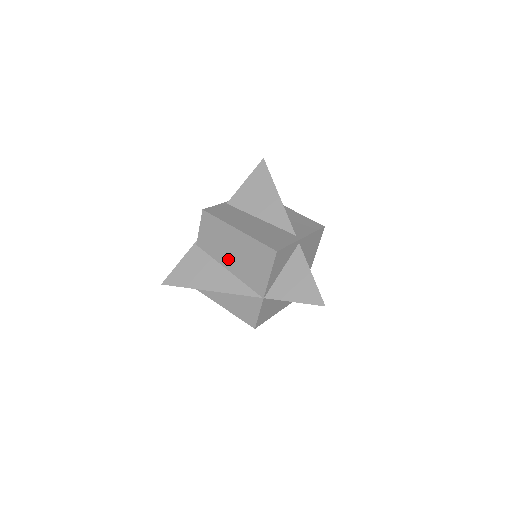
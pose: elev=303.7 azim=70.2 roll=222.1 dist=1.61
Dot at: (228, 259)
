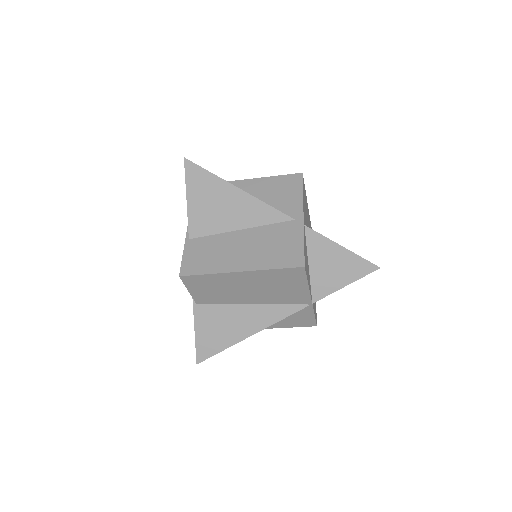
Dot at: (246, 297)
